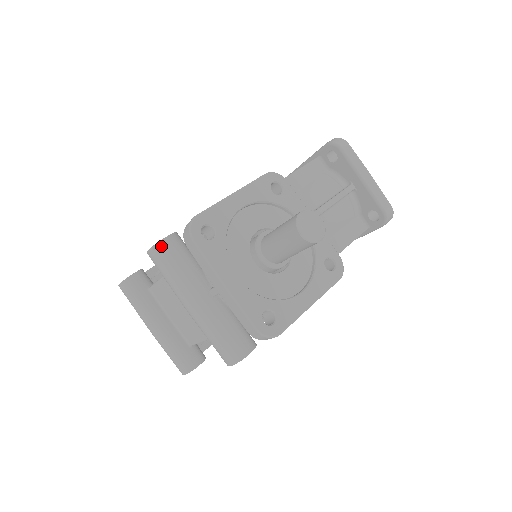
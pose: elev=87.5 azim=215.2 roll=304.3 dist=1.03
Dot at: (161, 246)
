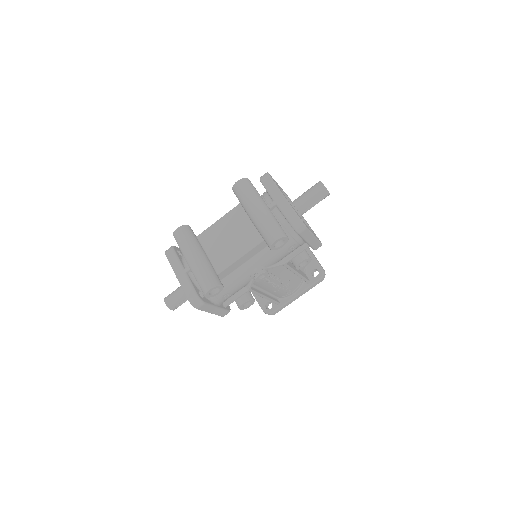
Dot at: (247, 180)
